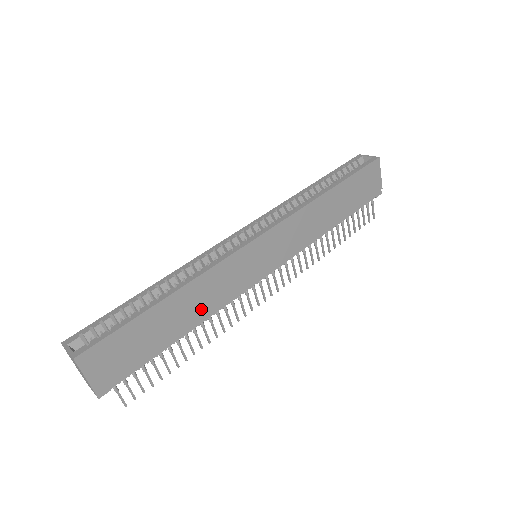
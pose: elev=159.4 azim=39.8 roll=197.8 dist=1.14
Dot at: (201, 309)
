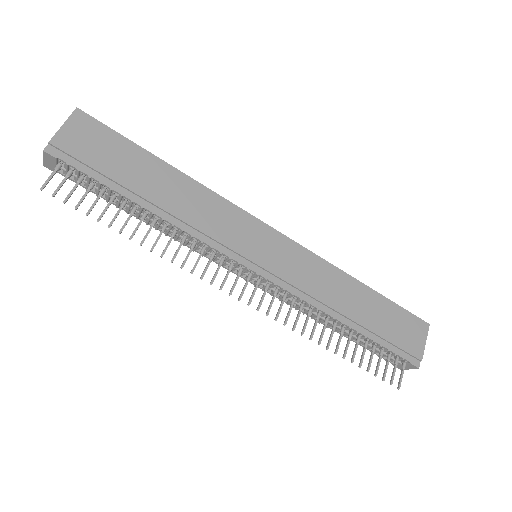
Dot at: (179, 208)
